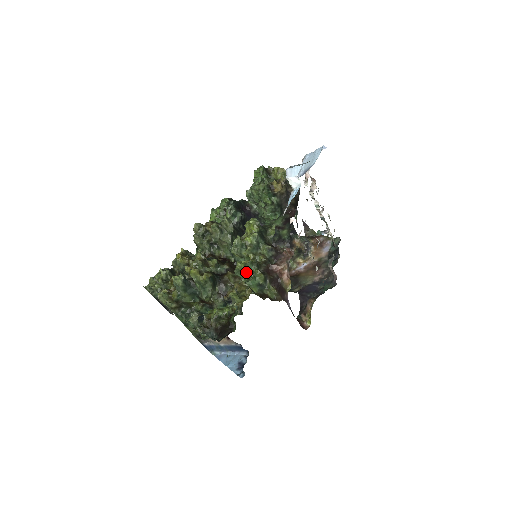
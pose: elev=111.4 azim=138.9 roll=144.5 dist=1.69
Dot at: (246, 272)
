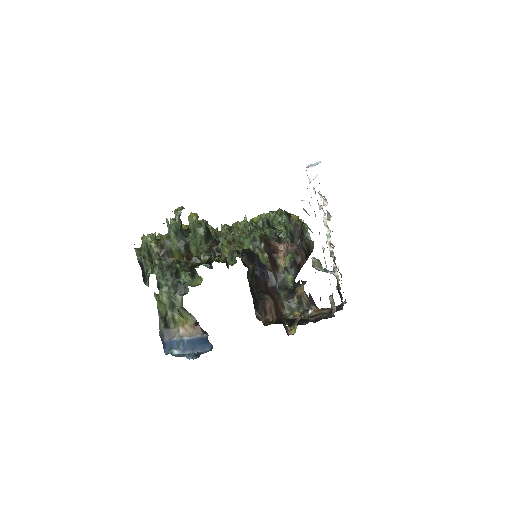
Dot at: (244, 224)
